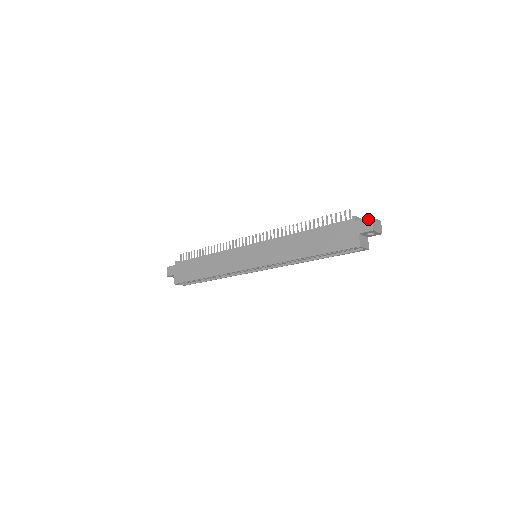
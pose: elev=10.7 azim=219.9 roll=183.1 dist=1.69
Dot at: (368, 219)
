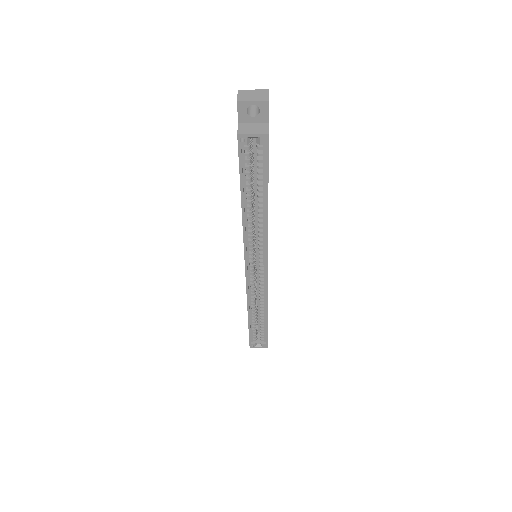
Dot at: occluded
